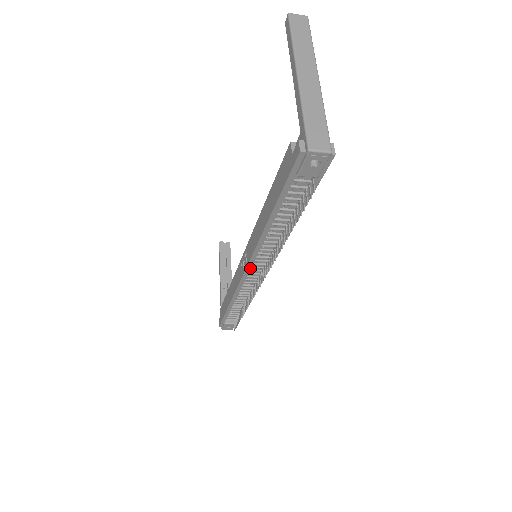
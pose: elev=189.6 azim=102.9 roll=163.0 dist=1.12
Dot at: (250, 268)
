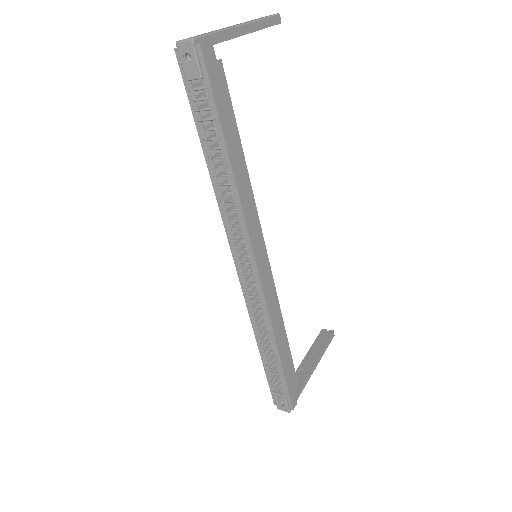
Dot at: (237, 258)
